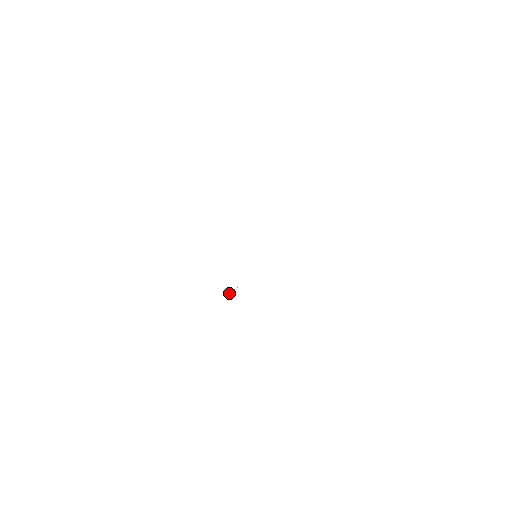
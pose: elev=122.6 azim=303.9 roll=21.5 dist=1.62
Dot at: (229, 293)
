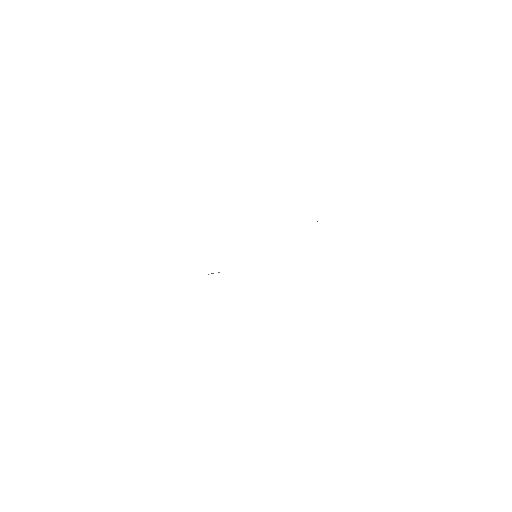
Dot at: (211, 273)
